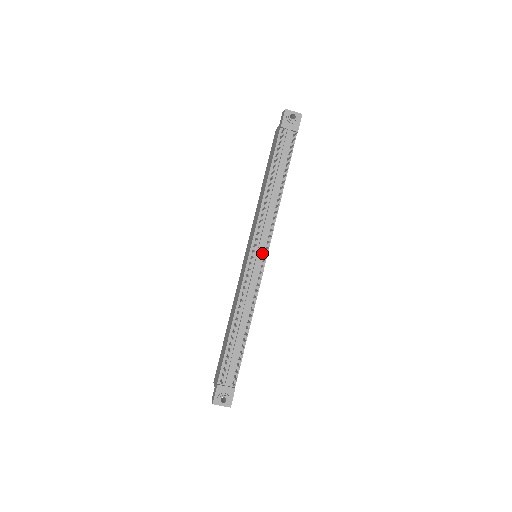
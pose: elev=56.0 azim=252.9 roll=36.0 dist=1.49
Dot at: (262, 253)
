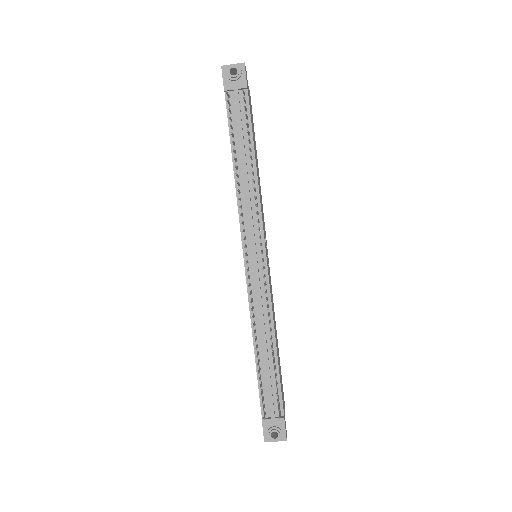
Dot at: (258, 252)
